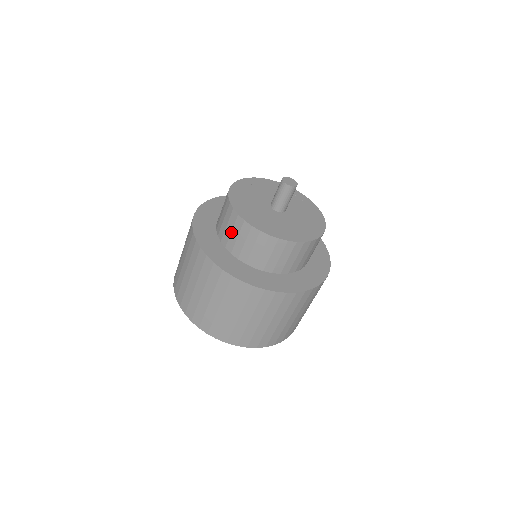
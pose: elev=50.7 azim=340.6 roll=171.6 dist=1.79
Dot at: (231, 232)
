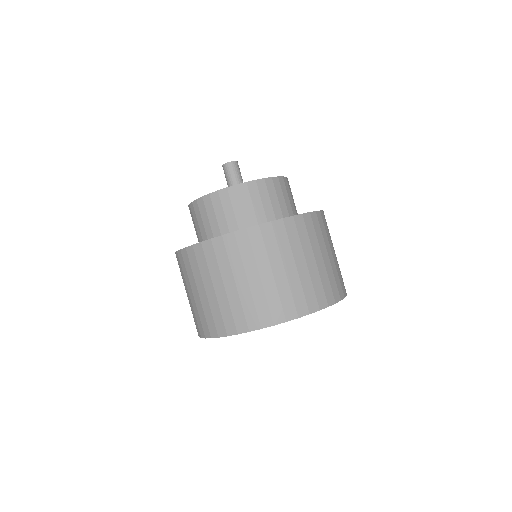
Dot at: (195, 225)
